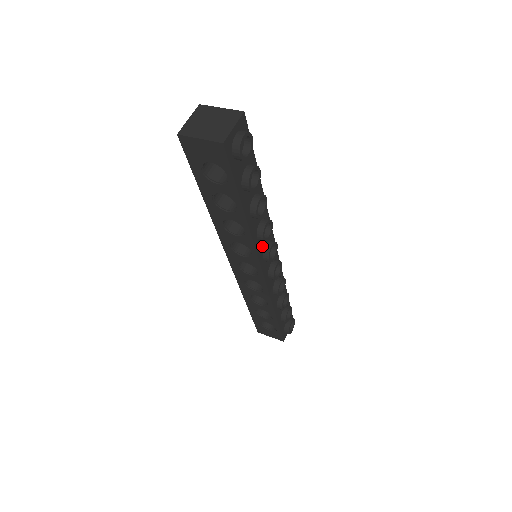
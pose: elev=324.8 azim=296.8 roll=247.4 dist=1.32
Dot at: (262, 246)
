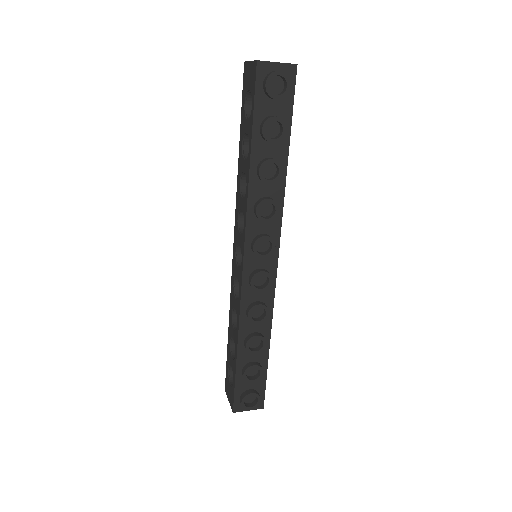
Dot at: (257, 229)
